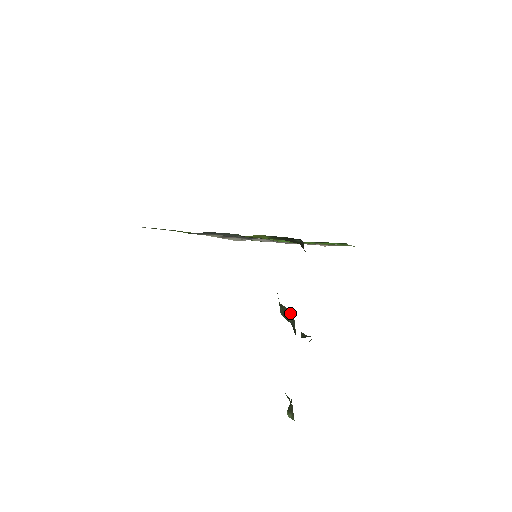
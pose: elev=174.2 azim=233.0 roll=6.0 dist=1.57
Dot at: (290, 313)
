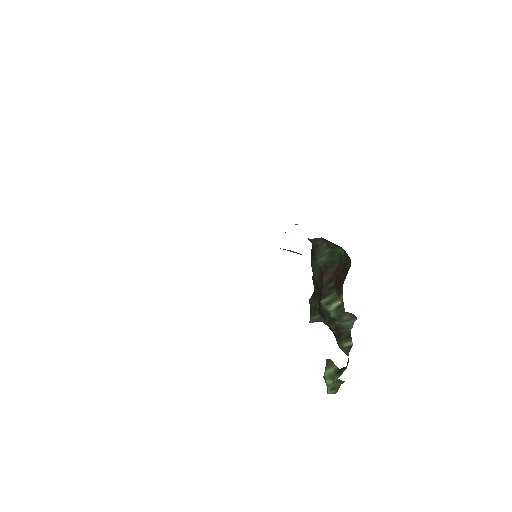
Dot at: (351, 316)
